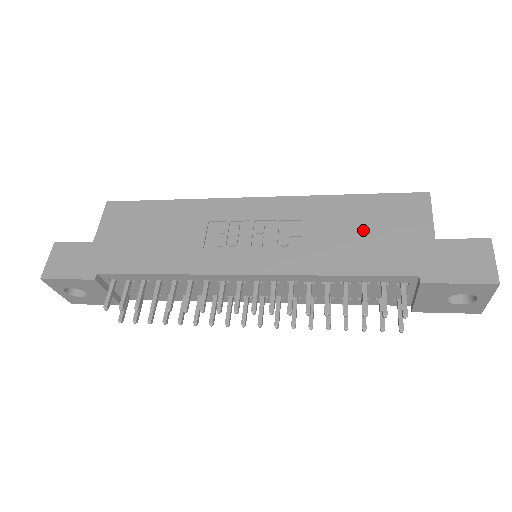
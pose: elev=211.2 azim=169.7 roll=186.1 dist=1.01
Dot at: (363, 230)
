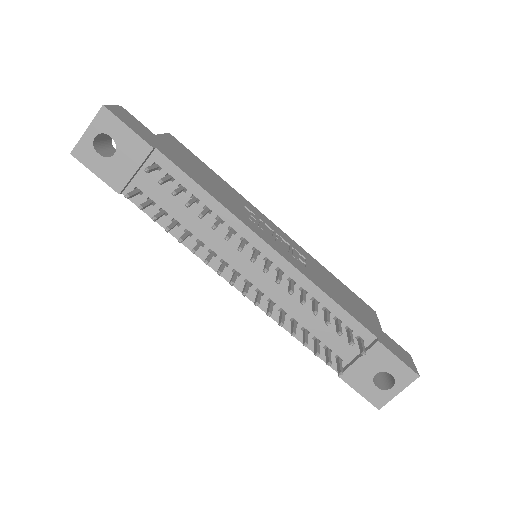
Dot at: (343, 293)
